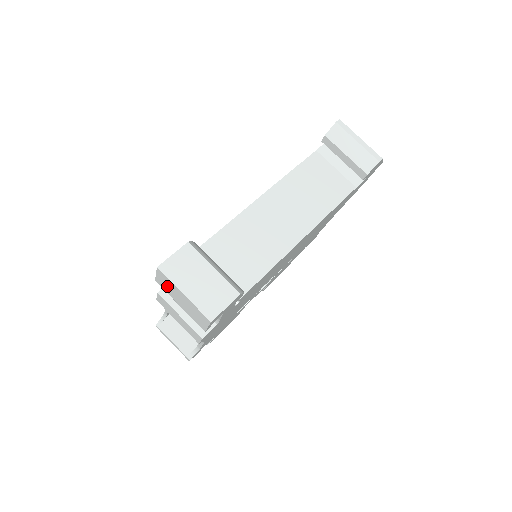
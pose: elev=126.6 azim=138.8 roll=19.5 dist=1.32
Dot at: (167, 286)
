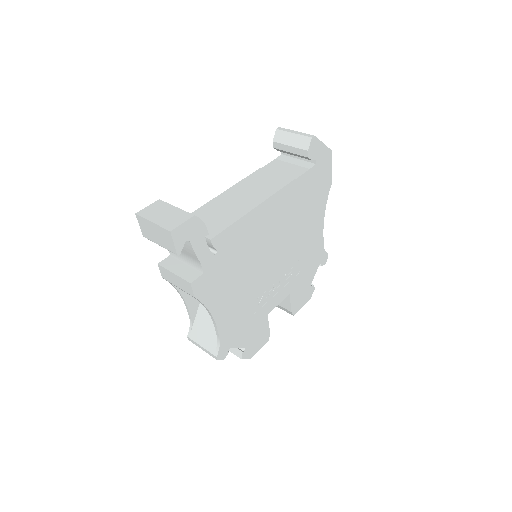
Dot at: (147, 230)
